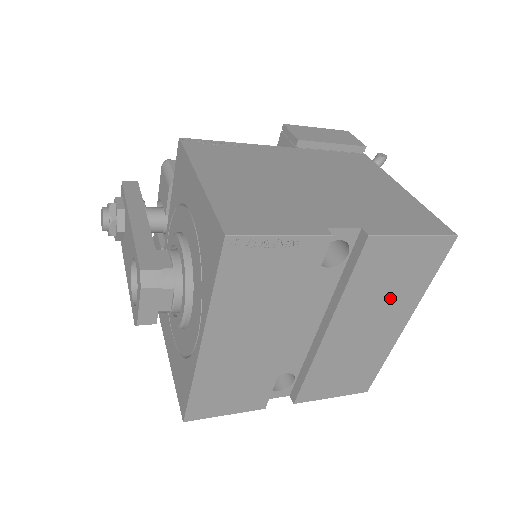
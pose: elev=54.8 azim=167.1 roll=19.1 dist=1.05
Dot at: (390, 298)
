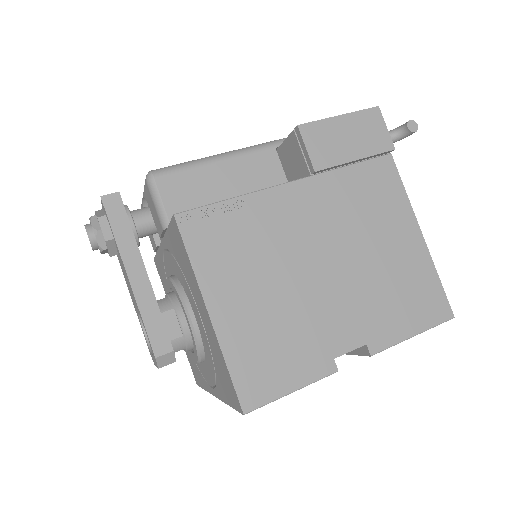
Dot at: occluded
